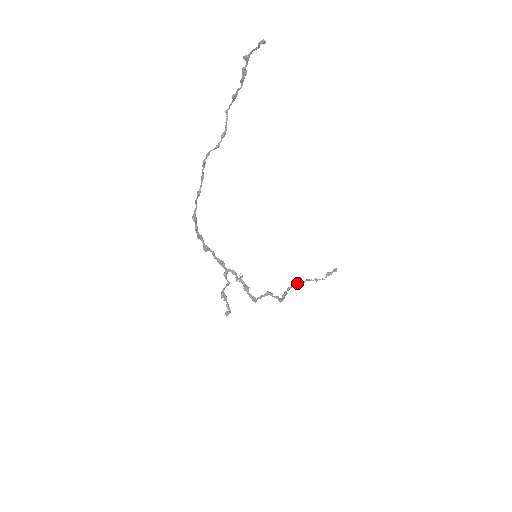
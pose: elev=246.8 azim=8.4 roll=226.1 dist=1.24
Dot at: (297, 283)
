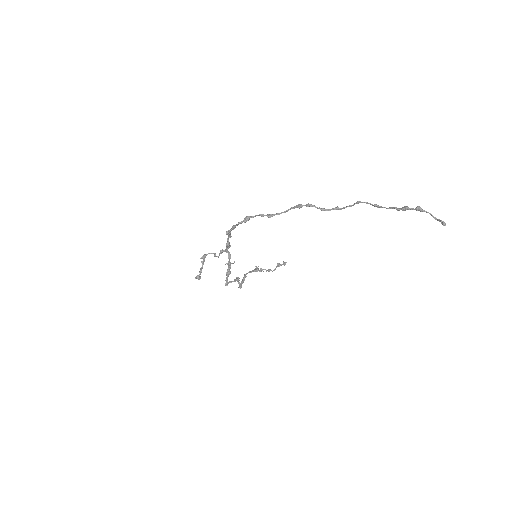
Dot at: (257, 270)
